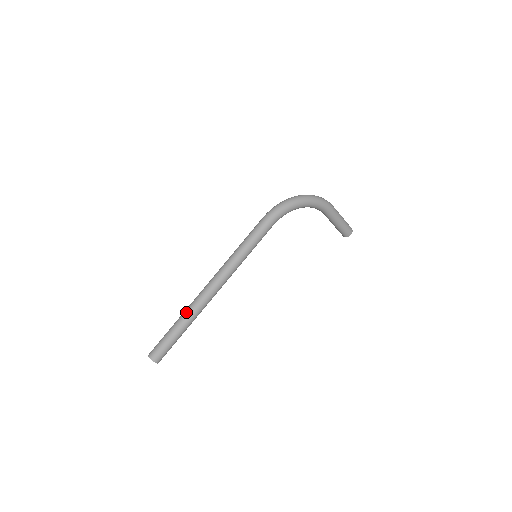
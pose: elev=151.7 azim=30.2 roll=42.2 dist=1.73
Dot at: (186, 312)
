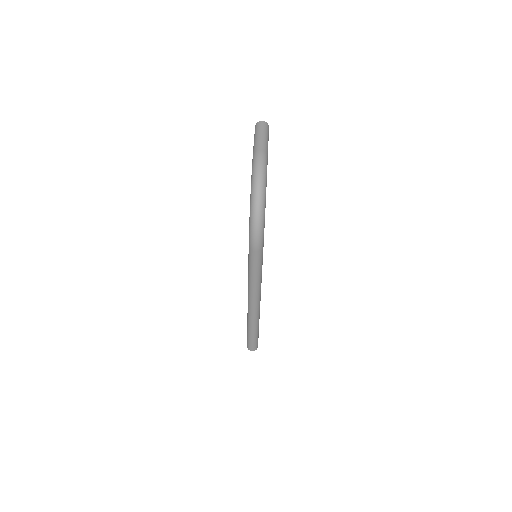
Dot at: (254, 325)
